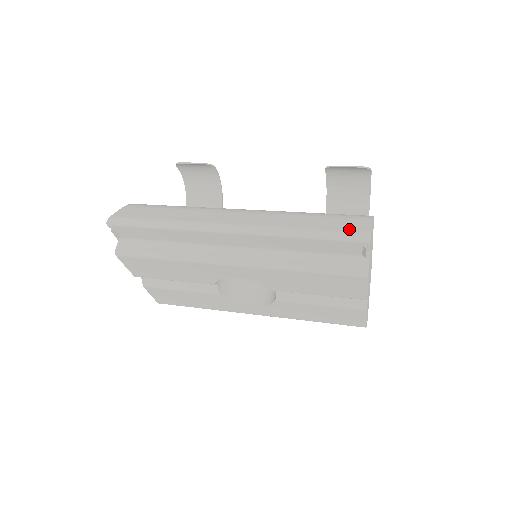
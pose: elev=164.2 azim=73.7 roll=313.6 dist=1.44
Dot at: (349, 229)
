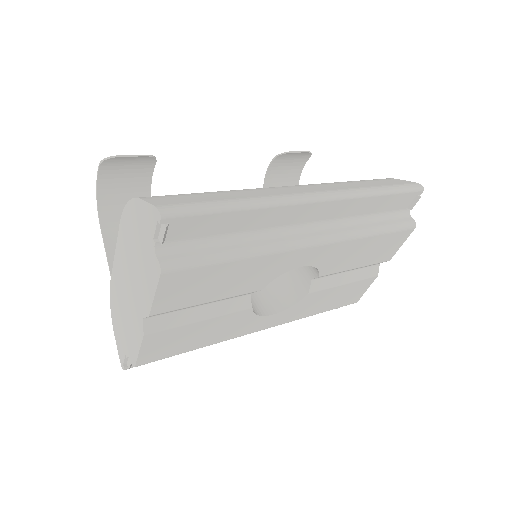
Dot at: (402, 183)
